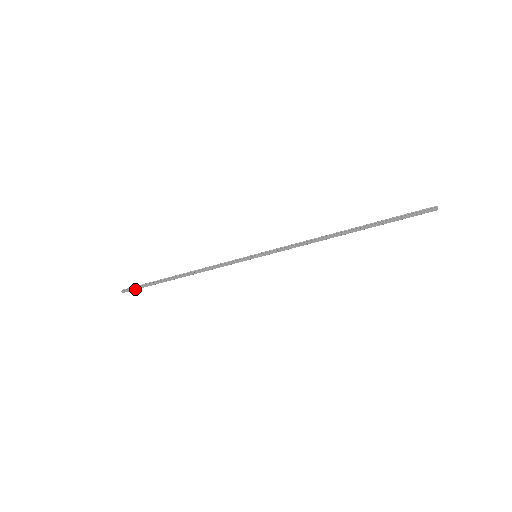
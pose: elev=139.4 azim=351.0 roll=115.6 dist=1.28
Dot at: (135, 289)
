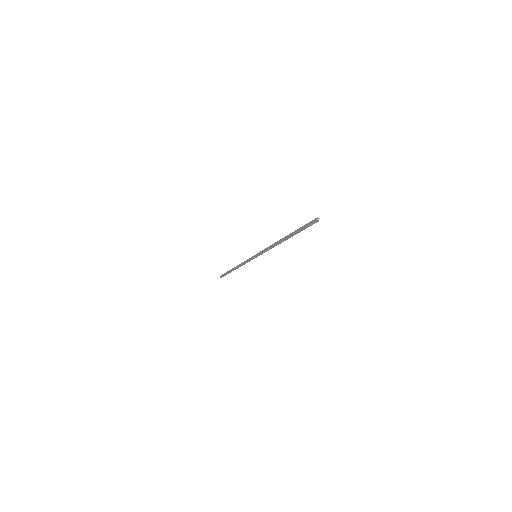
Dot at: occluded
